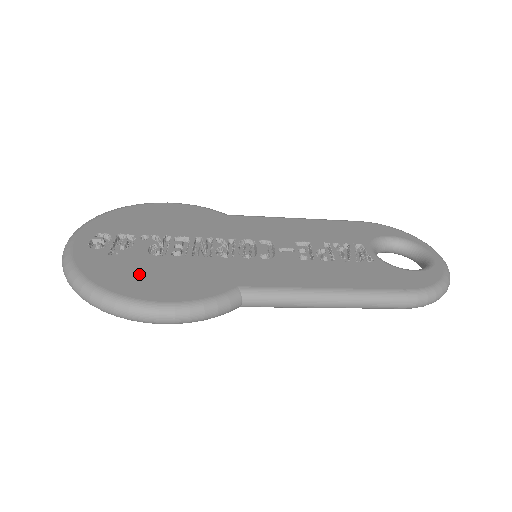
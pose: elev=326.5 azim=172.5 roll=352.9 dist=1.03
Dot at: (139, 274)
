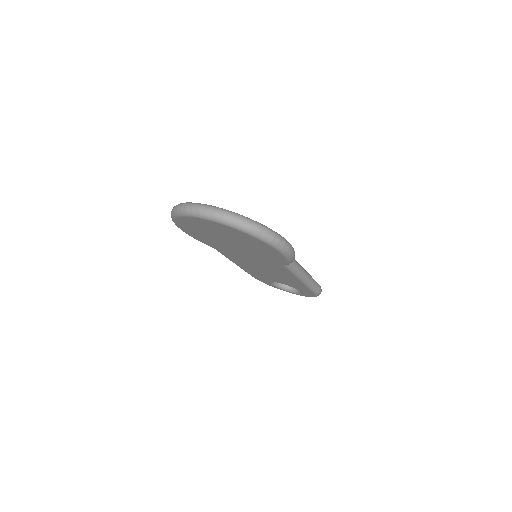
Dot at: occluded
